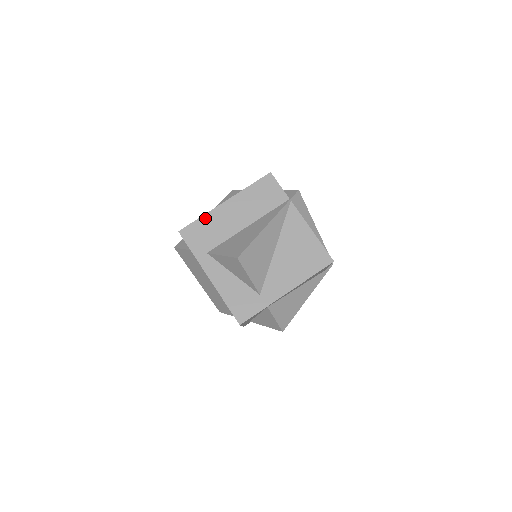
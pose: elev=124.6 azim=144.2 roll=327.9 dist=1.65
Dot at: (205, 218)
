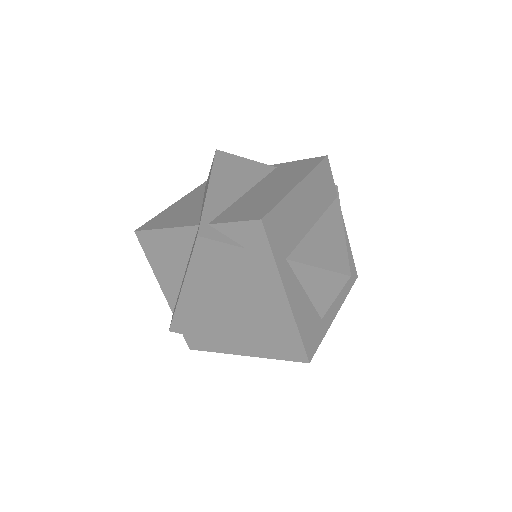
Dot at: (284, 204)
